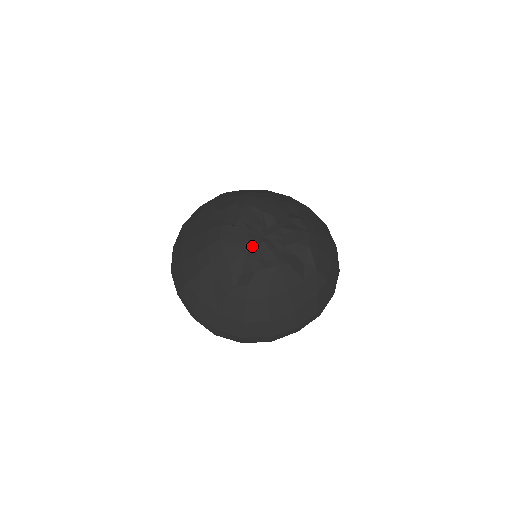
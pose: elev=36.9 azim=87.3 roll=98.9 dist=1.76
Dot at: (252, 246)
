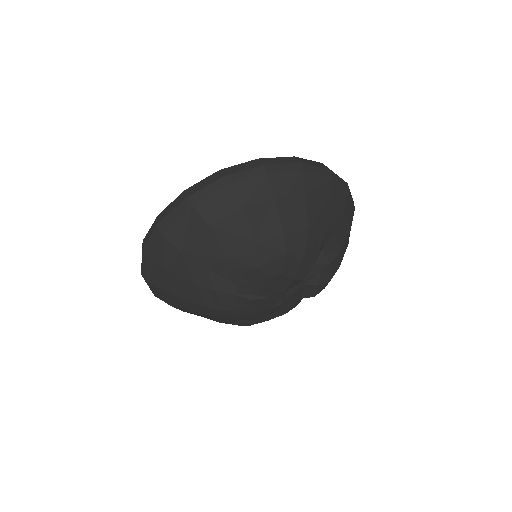
Dot at: (265, 311)
